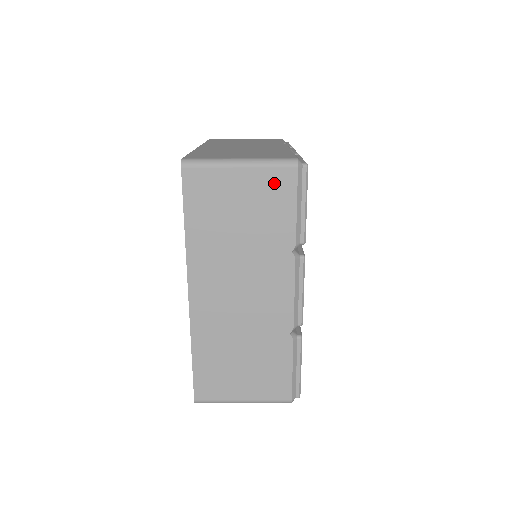
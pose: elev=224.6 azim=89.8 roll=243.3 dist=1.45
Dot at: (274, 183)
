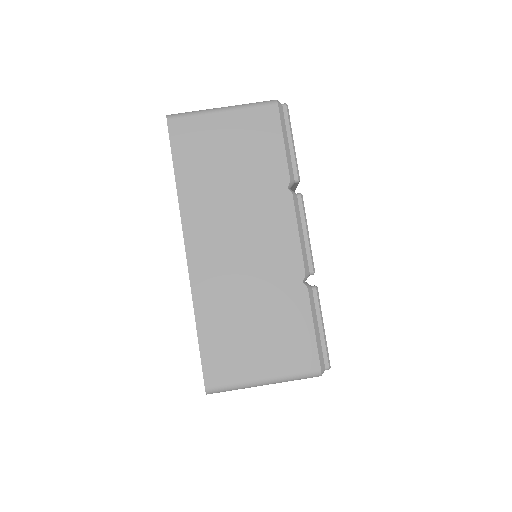
Dot at: (258, 122)
